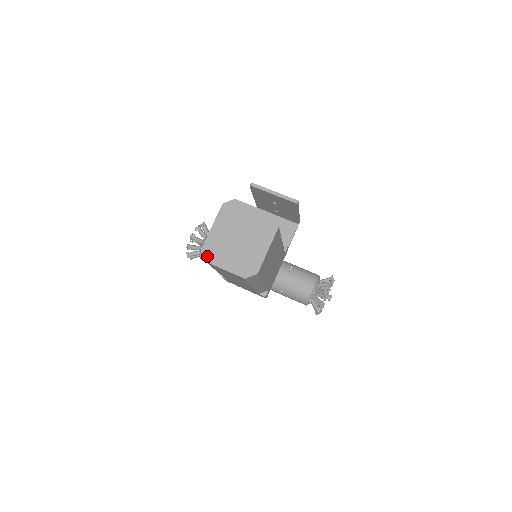
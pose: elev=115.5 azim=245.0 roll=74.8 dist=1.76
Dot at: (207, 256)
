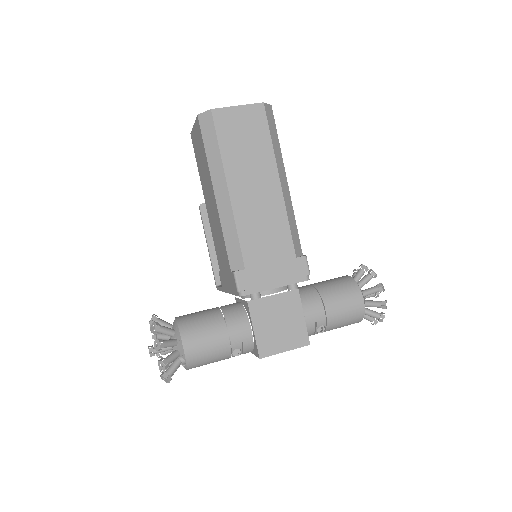
Dot at: (209, 111)
